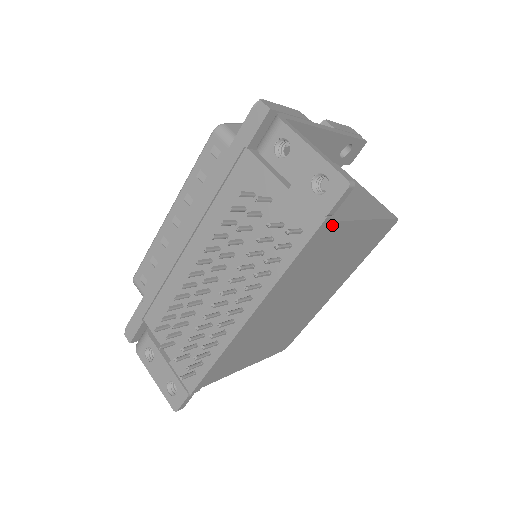
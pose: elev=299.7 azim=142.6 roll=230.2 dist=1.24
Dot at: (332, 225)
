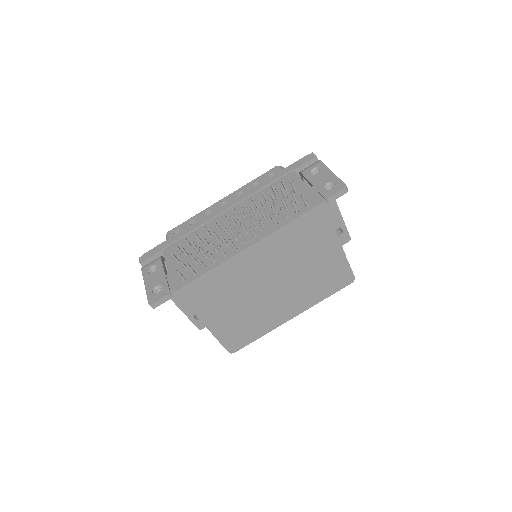
Dot at: (325, 214)
